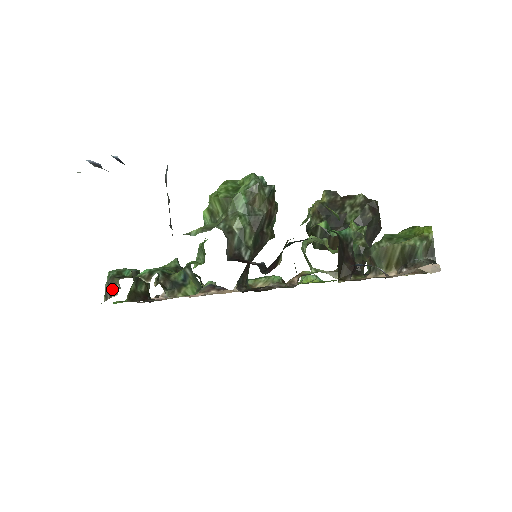
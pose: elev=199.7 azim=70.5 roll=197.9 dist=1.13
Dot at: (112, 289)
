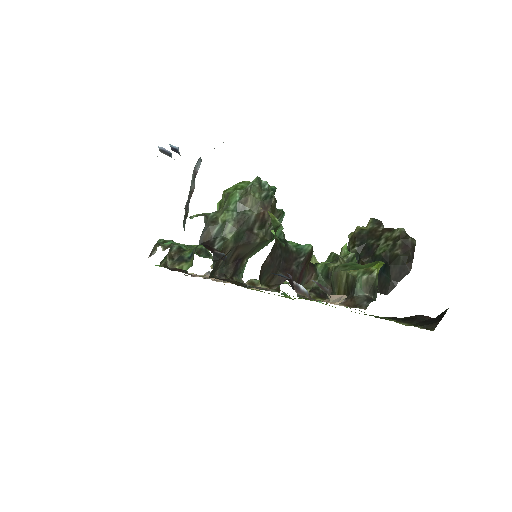
Dot at: (152, 252)
